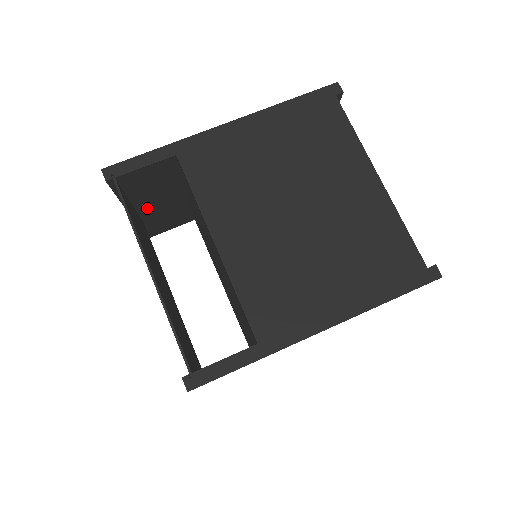
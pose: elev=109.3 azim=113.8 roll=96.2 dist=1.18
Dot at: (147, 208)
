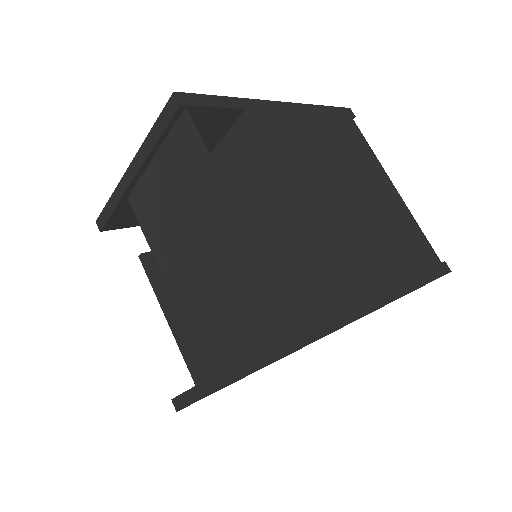
Dot at: occluded
